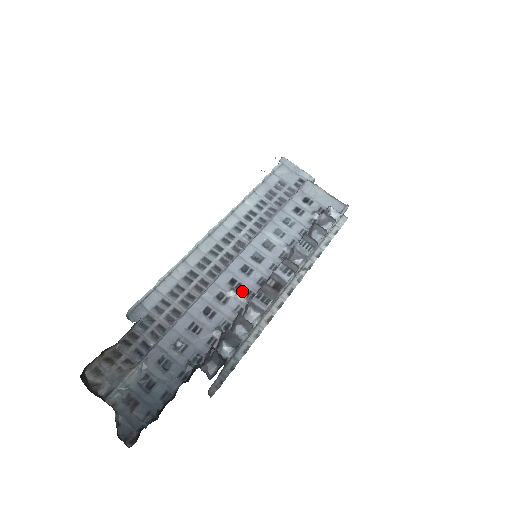
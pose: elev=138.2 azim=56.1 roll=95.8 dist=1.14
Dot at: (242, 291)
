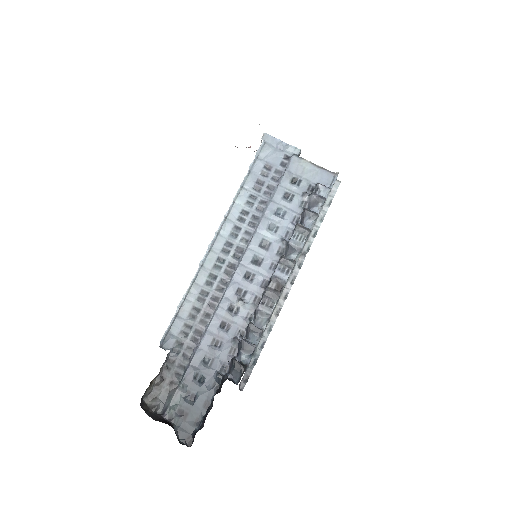
Dot at: (249, 298)
